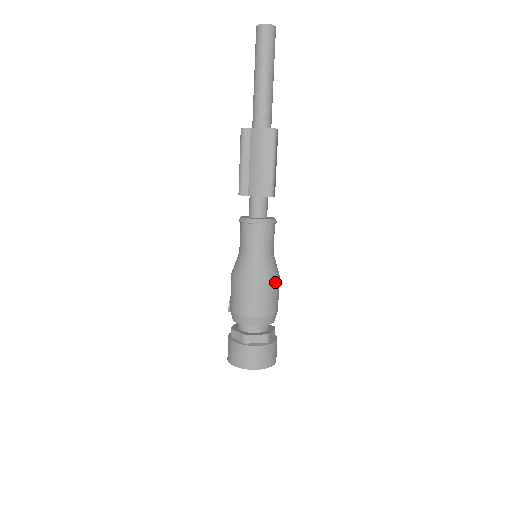
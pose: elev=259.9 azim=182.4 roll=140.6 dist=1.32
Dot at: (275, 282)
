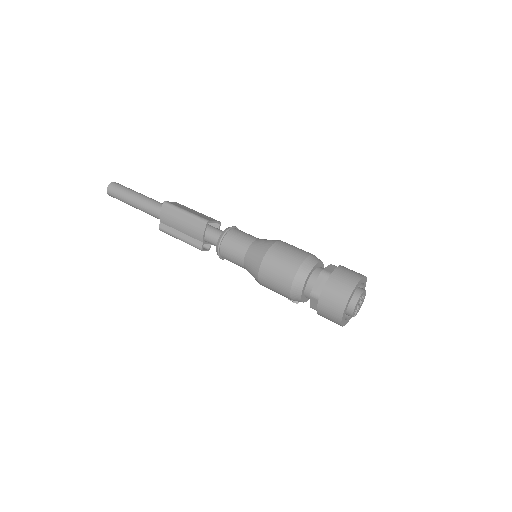
Dot at: (276, 245)
